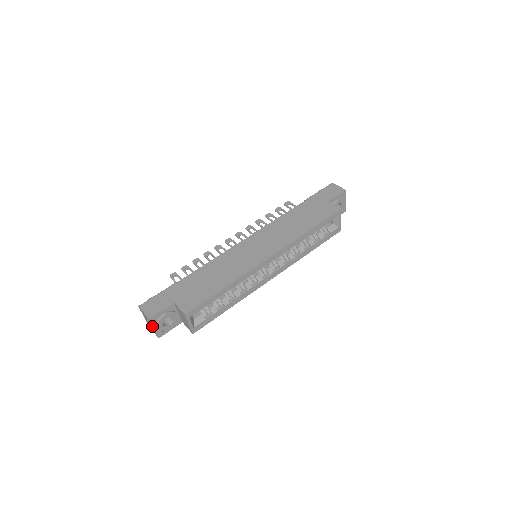
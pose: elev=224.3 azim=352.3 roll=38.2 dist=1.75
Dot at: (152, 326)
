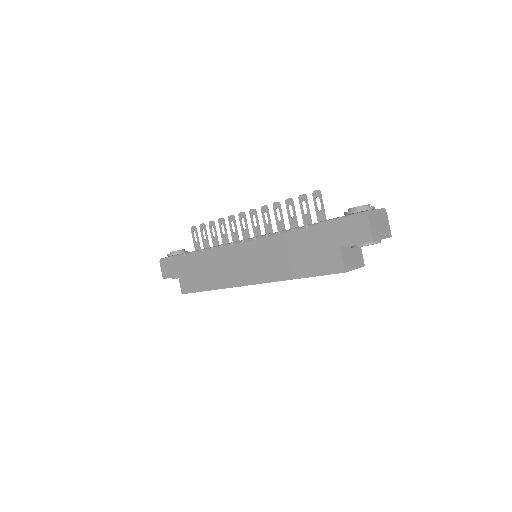
Dot at: occluded
